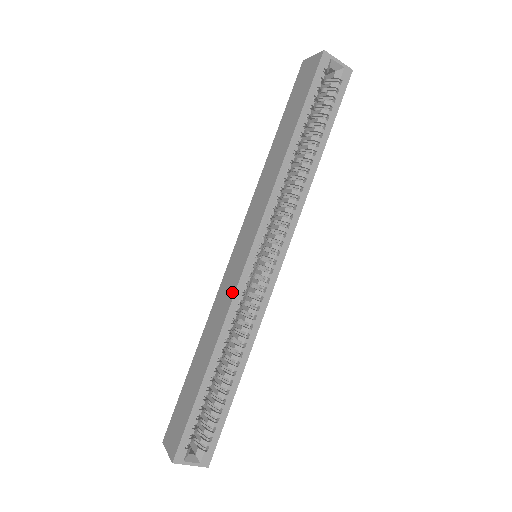
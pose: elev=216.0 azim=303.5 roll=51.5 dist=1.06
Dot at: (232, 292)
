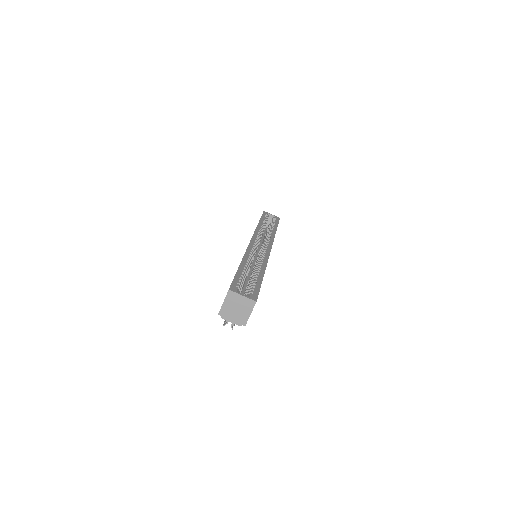
Dot at: occluded
